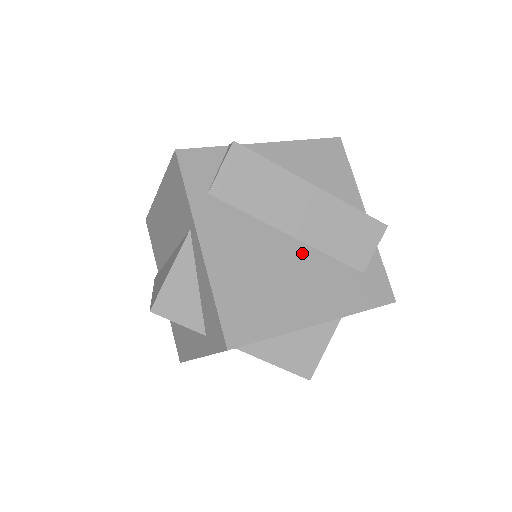
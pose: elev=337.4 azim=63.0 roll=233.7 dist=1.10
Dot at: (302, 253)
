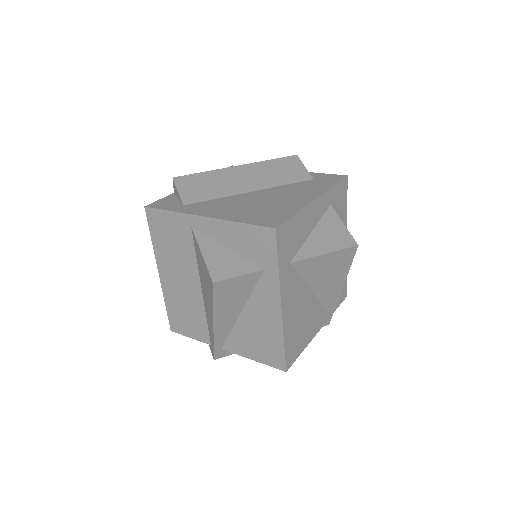
Dot at: (267, 191)
